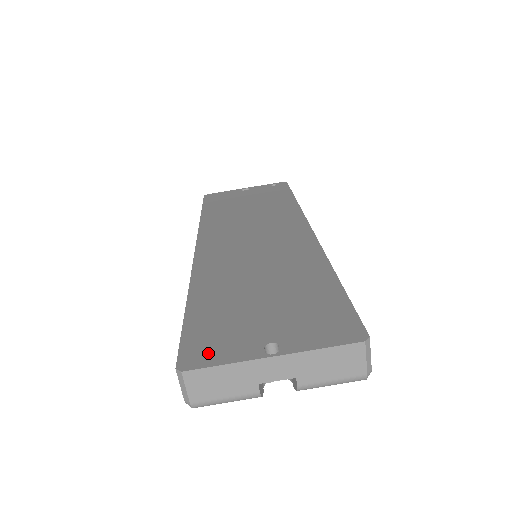
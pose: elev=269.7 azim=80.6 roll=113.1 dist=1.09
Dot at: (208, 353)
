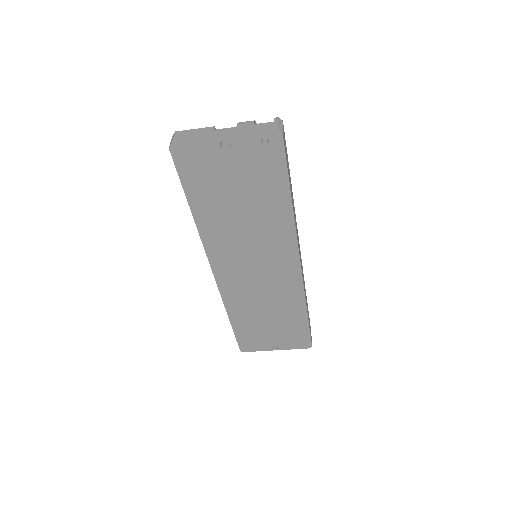
Dot at: (251, 347)
